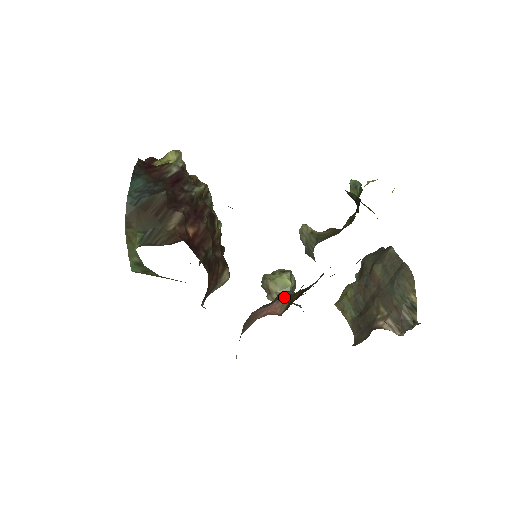
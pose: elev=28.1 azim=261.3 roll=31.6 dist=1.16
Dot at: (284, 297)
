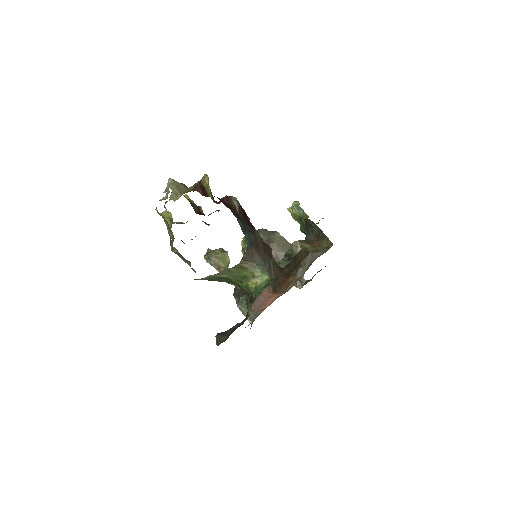
Dot at: occluded
